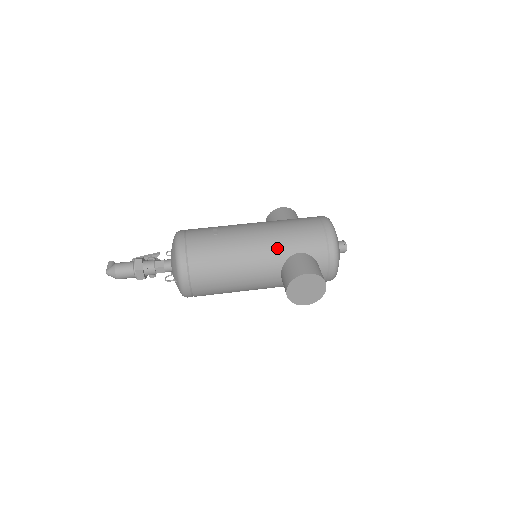
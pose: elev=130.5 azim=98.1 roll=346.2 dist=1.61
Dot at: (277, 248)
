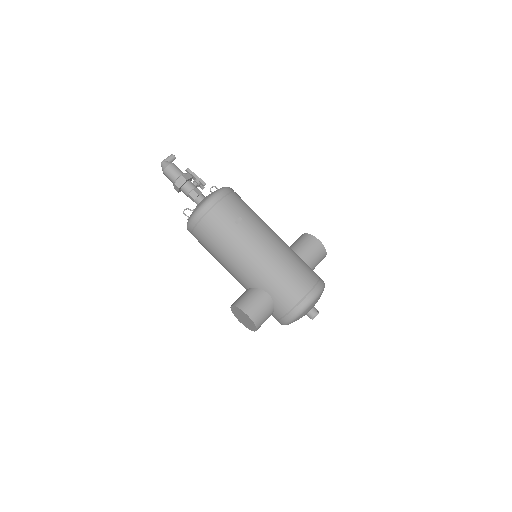
Dot at: (259, 276)
